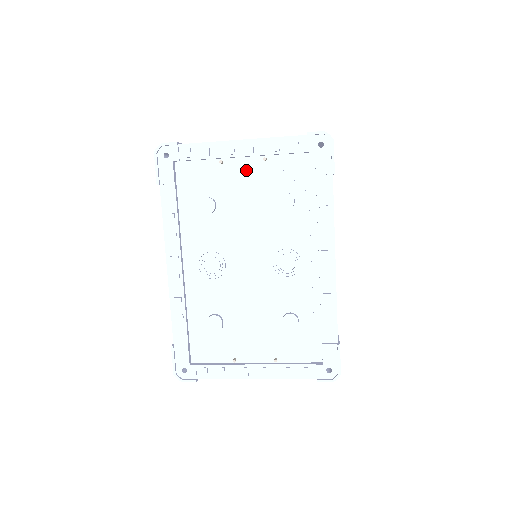
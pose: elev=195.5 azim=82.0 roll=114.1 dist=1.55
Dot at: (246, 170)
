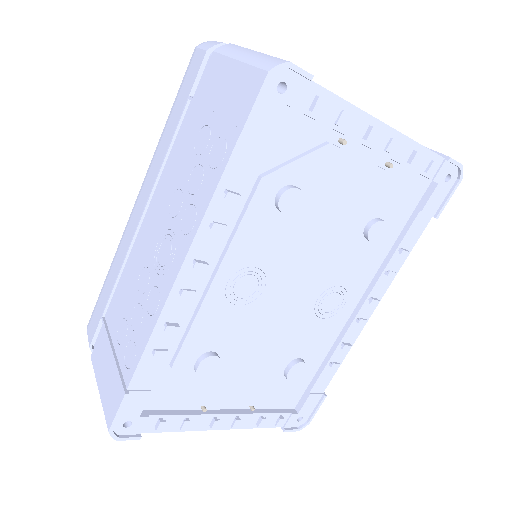
Dot at: (363, 170)
